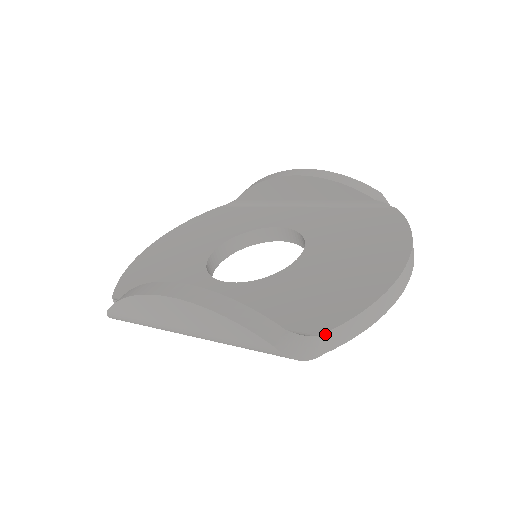
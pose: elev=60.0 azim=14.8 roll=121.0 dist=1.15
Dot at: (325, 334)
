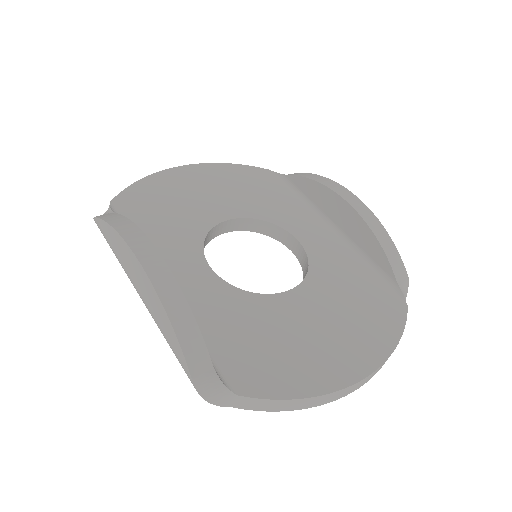
Dot at: (243, 397)
